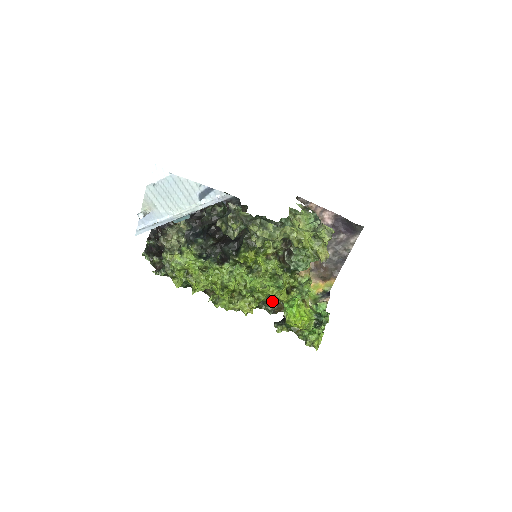
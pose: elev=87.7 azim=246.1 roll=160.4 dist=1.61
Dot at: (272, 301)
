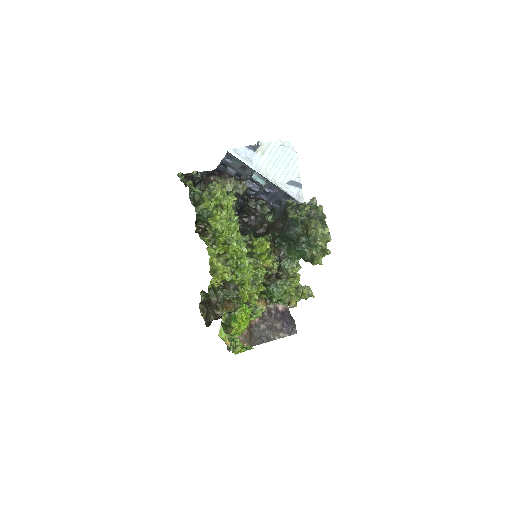
Dot at: (236, 291)
